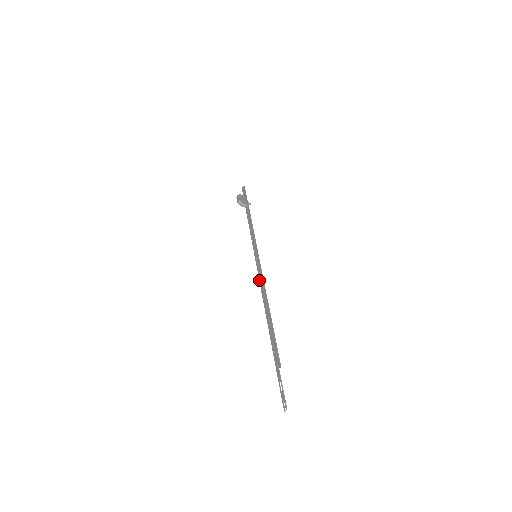
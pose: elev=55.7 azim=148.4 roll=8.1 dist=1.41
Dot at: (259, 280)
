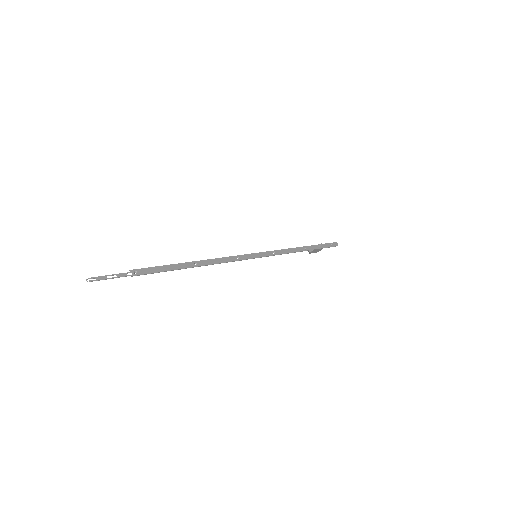
Dot at: (229, 261)
